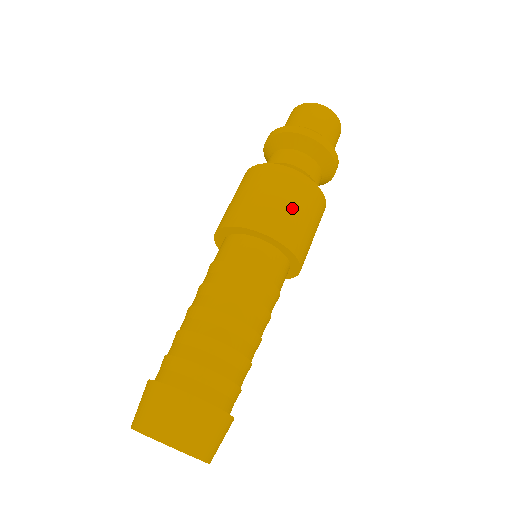
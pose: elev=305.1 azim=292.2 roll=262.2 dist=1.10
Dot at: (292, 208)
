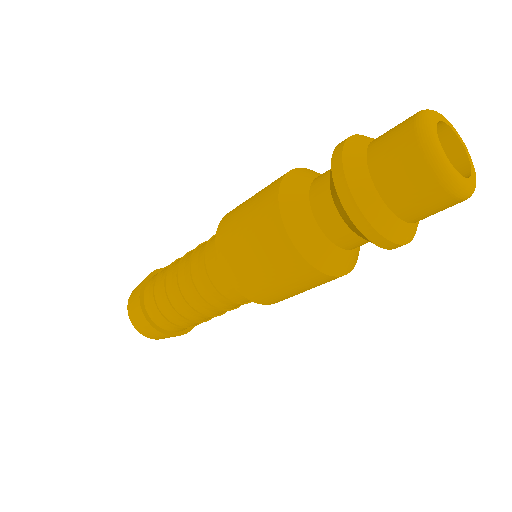
Dot at: (264, 272)
